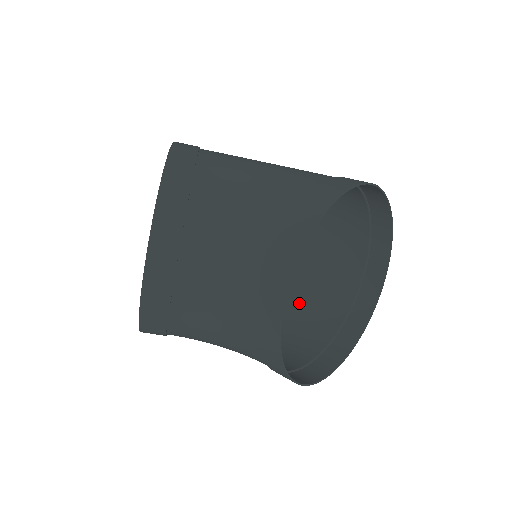
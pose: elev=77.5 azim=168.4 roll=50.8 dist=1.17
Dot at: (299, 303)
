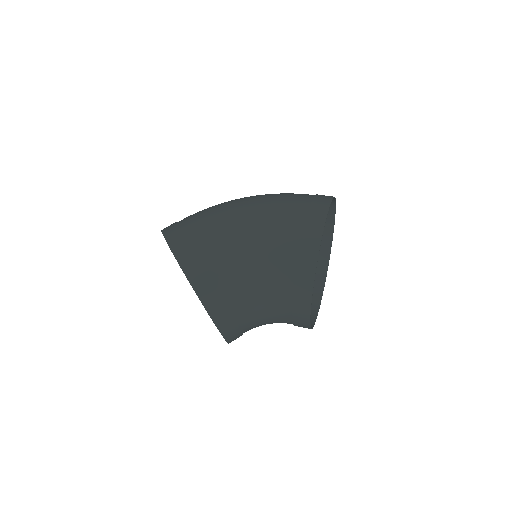
Dot at: occluded
